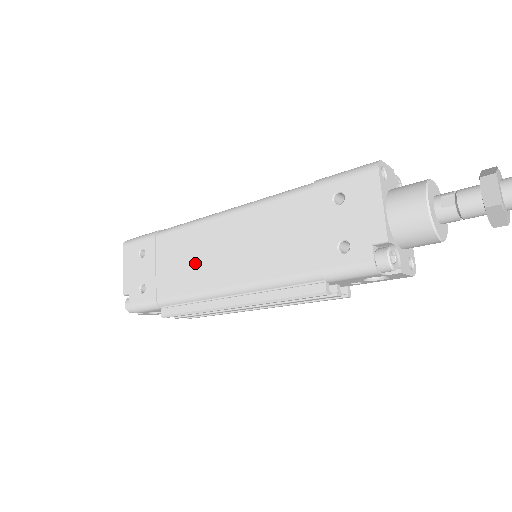
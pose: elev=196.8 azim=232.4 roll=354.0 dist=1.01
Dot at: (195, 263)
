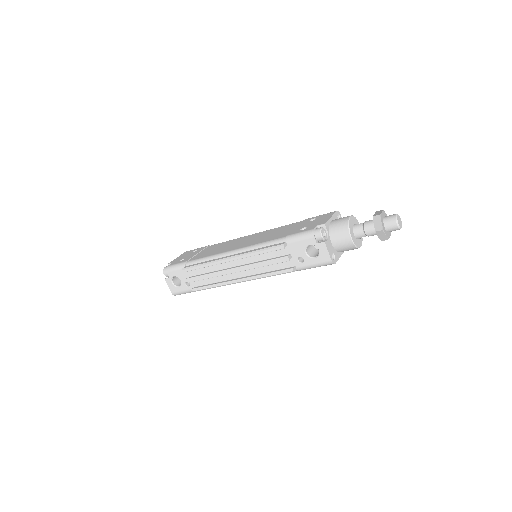
Dot at: (223, 248)
